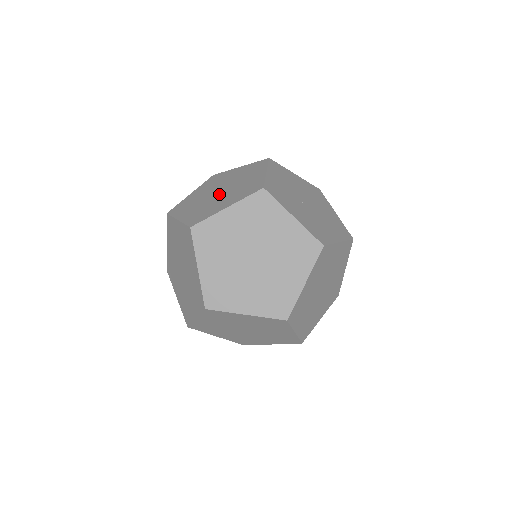
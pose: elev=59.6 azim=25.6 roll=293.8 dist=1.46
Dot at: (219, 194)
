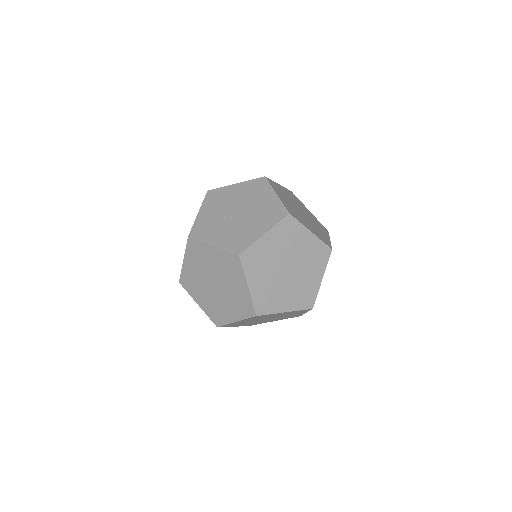
Dot at: occluded
